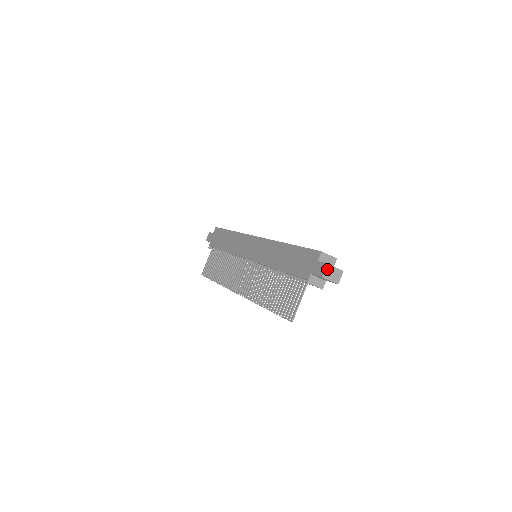
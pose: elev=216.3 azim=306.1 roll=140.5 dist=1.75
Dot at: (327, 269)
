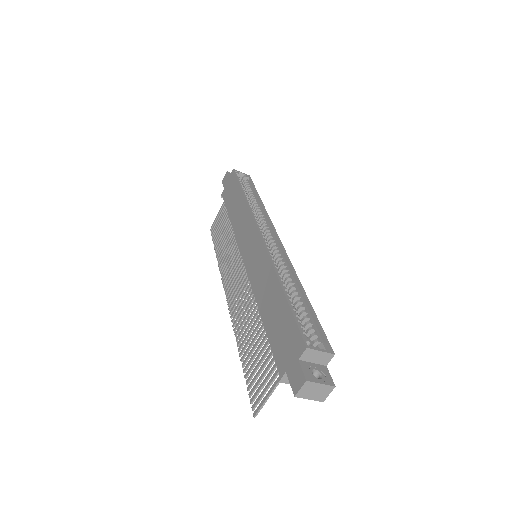
Dot at: (304, 387)
